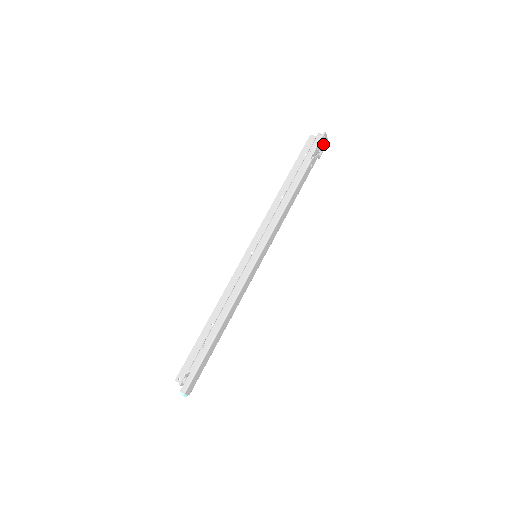
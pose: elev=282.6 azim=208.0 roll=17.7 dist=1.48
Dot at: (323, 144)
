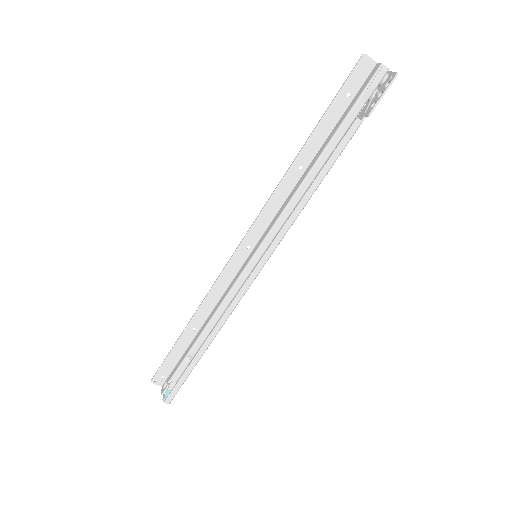
Dot at: occluded
